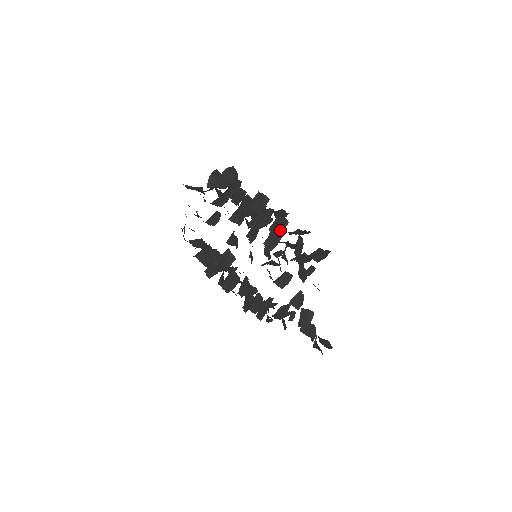
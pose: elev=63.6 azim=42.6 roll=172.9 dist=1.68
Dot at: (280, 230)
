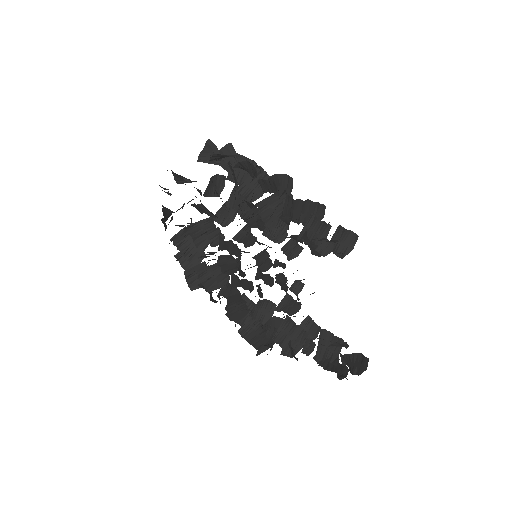
Dot at: occluded
